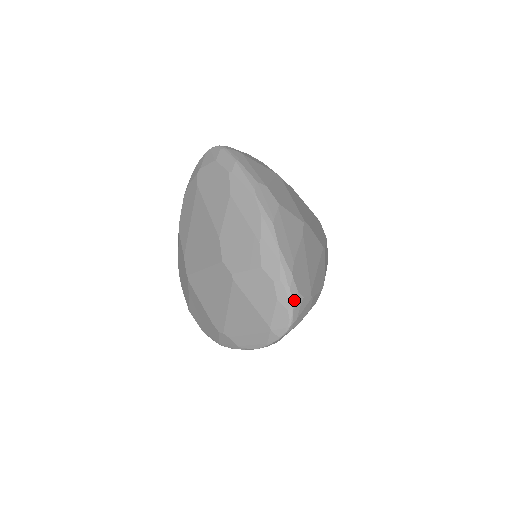
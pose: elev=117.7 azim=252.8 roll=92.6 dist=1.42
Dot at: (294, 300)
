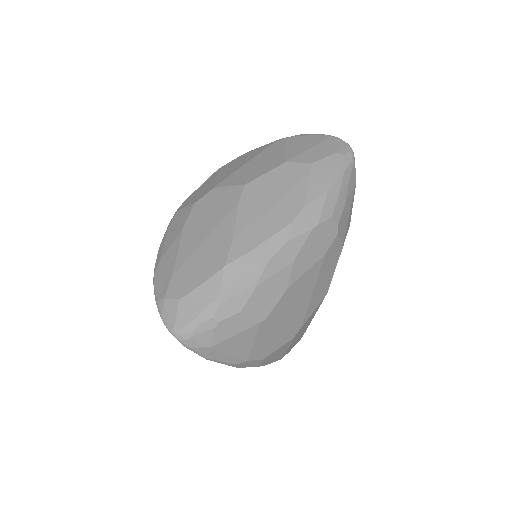
Dot at: occluded
